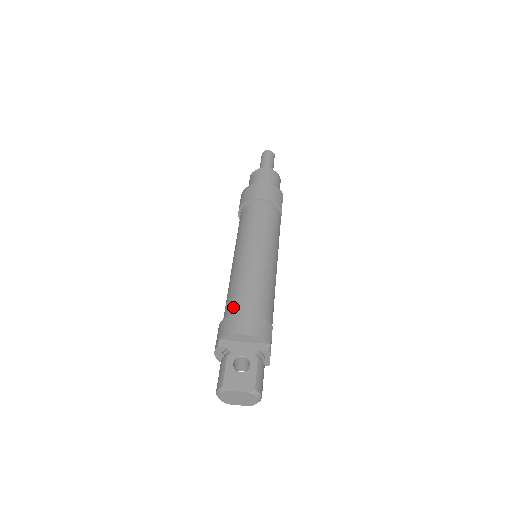
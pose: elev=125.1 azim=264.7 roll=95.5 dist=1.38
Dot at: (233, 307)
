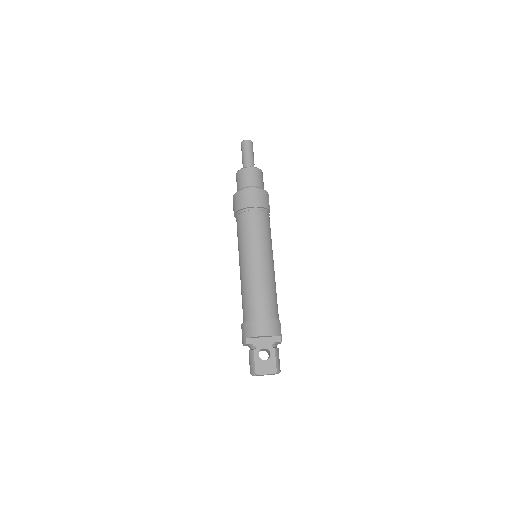
Dot at: (251, 312)
